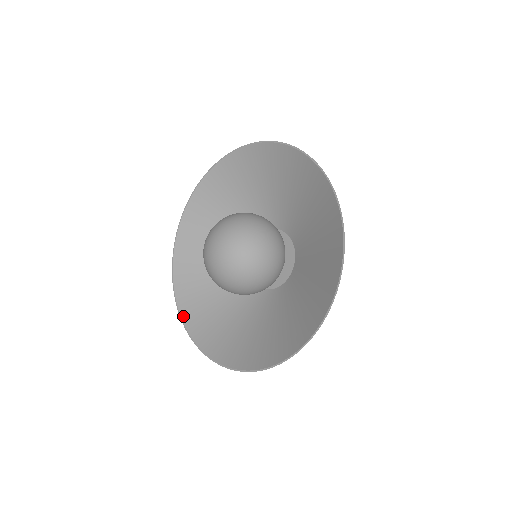
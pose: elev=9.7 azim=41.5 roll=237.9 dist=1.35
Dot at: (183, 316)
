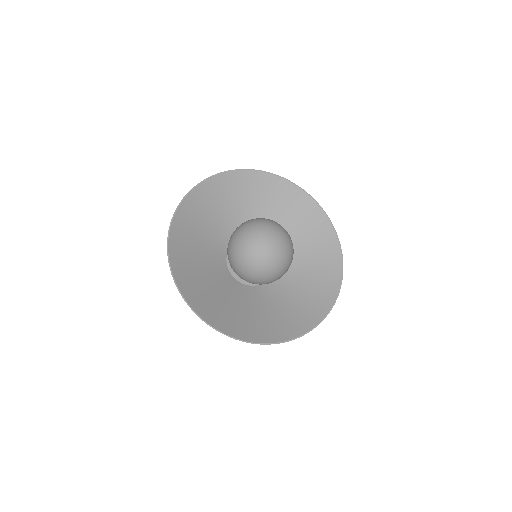
Dot at: (176, 279)
